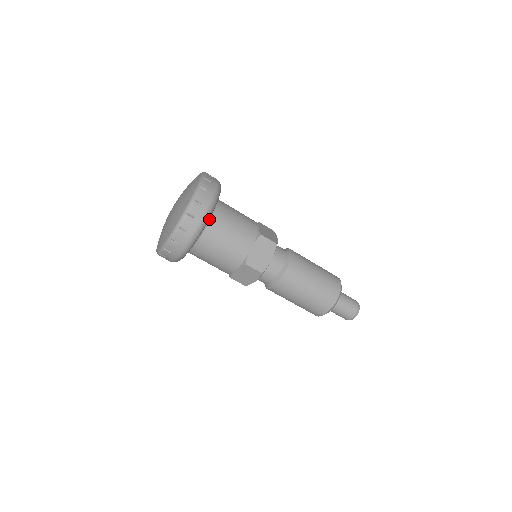
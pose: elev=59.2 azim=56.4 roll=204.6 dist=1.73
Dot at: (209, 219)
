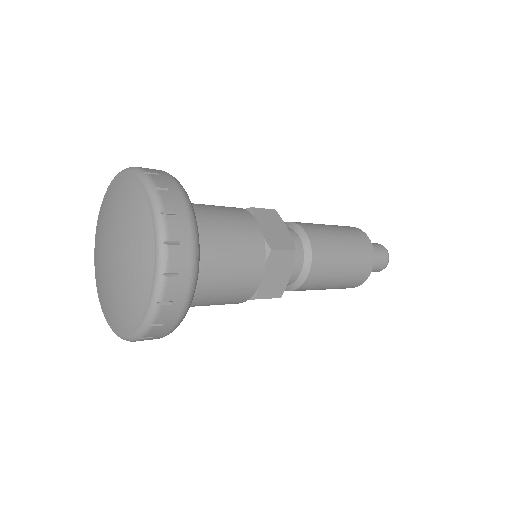
Dot at: occluded
